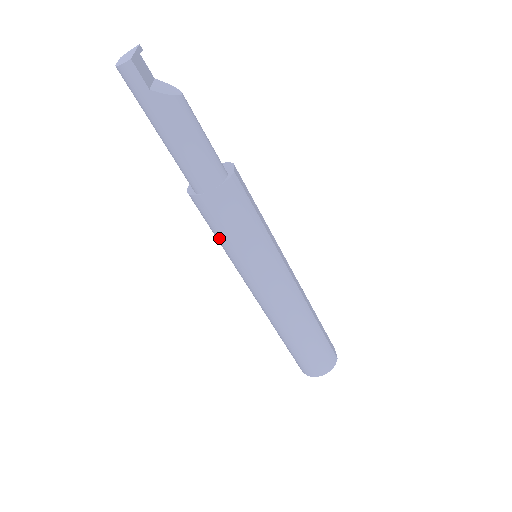
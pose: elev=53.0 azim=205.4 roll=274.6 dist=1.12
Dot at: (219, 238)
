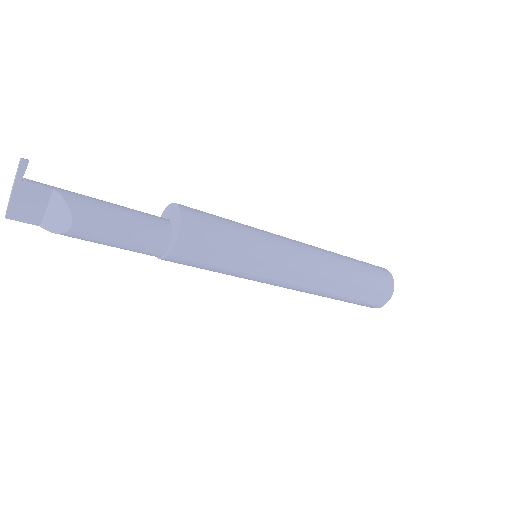
Dot at: occluded
